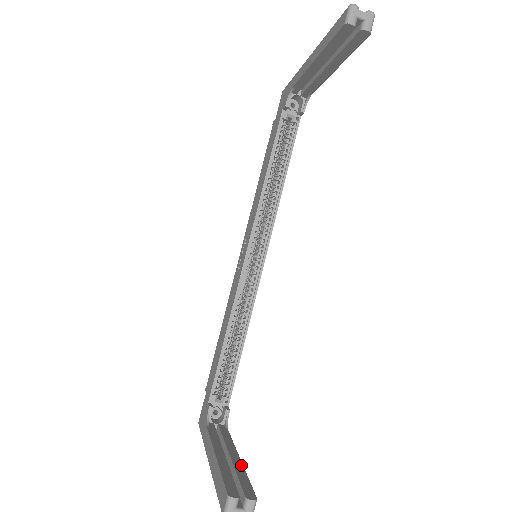
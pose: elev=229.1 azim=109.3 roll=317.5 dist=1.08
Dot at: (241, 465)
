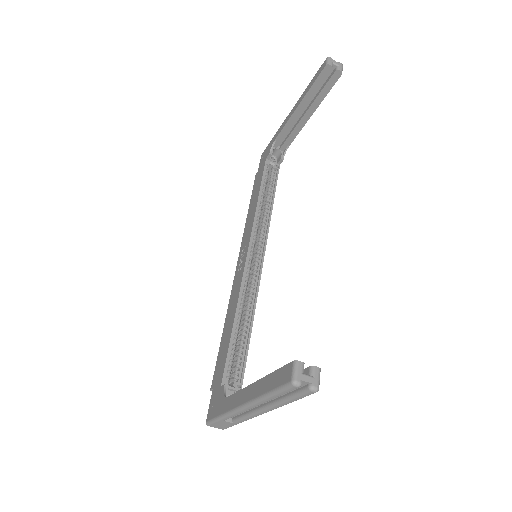
Dot at: occluded
